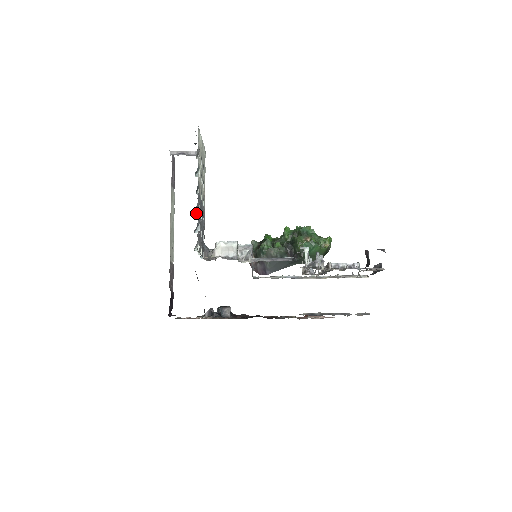
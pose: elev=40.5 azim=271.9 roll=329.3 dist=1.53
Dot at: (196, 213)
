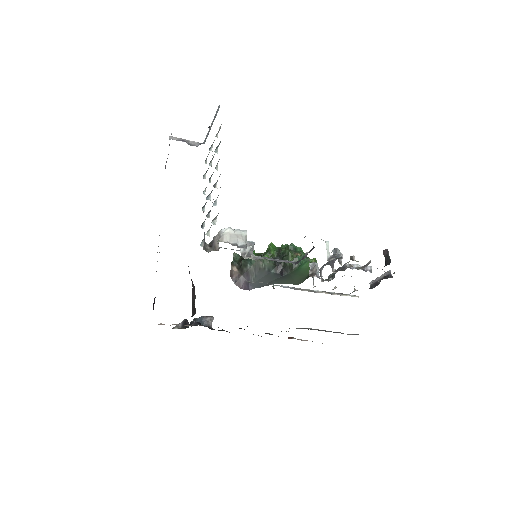
Dot at: (214, 187)
